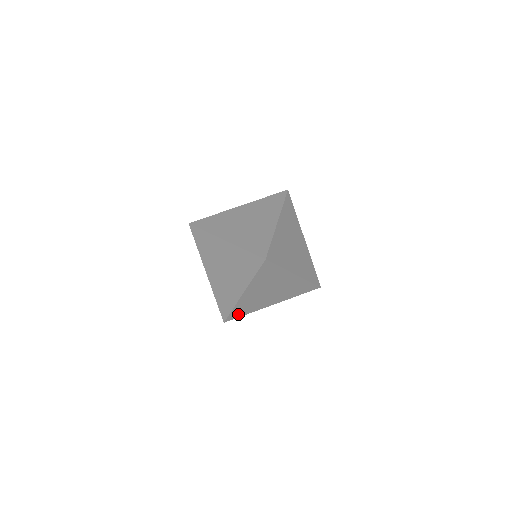
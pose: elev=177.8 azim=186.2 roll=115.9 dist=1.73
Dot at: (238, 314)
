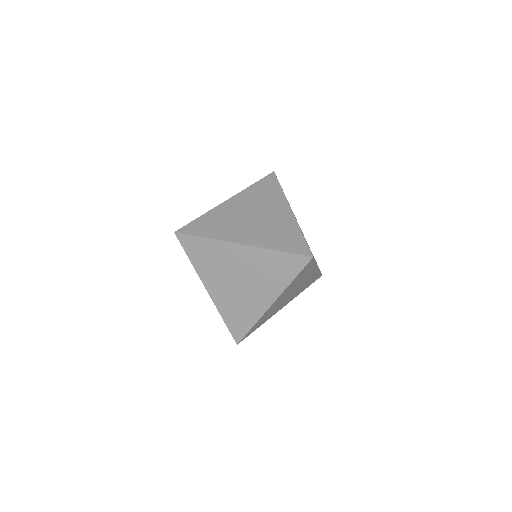
Dot at: (253, 330)
